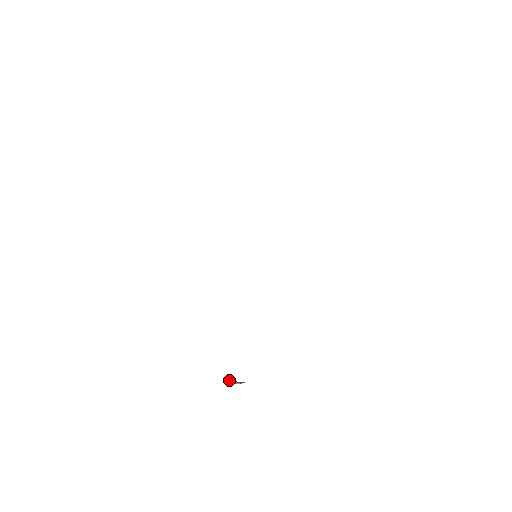
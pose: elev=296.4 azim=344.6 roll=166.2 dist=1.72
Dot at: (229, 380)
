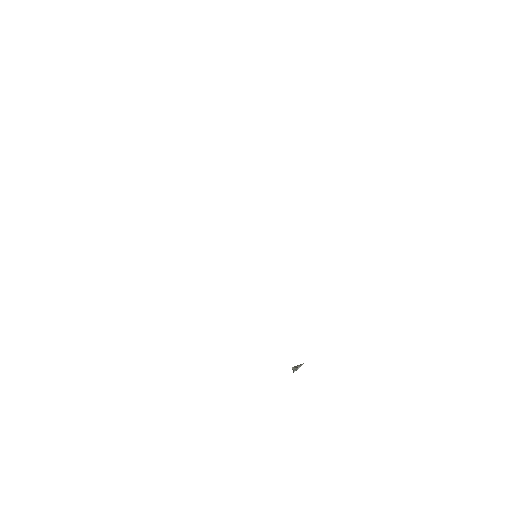
Dot at: occluded
